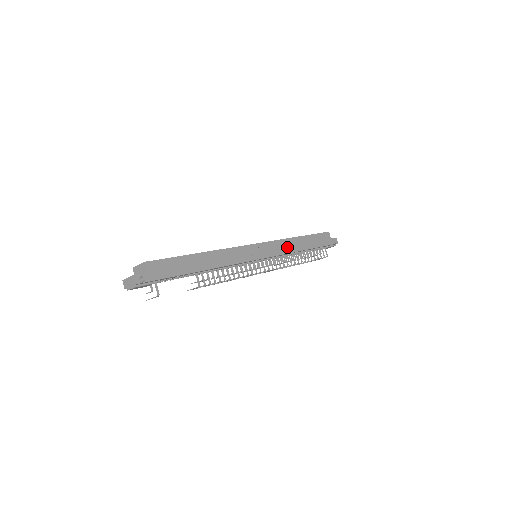
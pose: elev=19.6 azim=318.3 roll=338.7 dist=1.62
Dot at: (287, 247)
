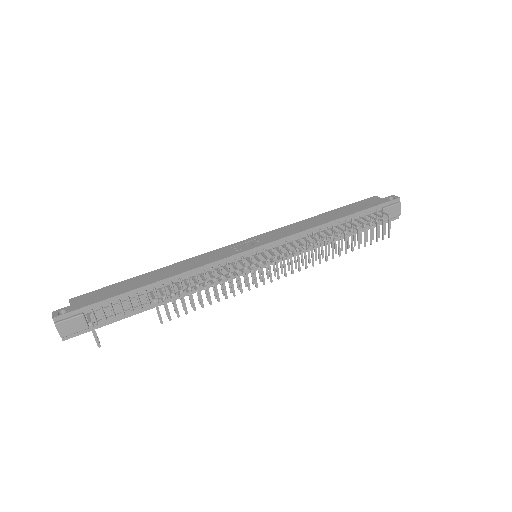
Dot at: (298, 228)
